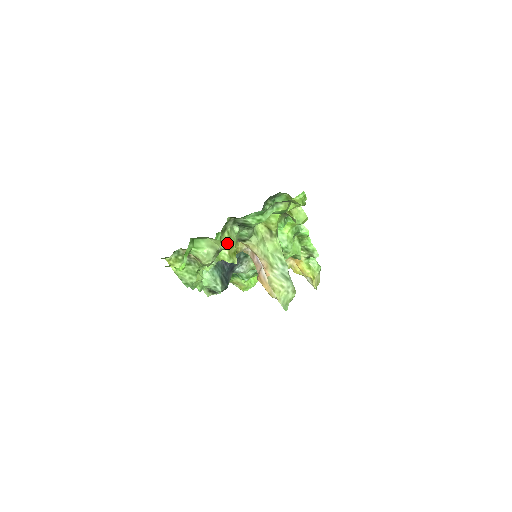
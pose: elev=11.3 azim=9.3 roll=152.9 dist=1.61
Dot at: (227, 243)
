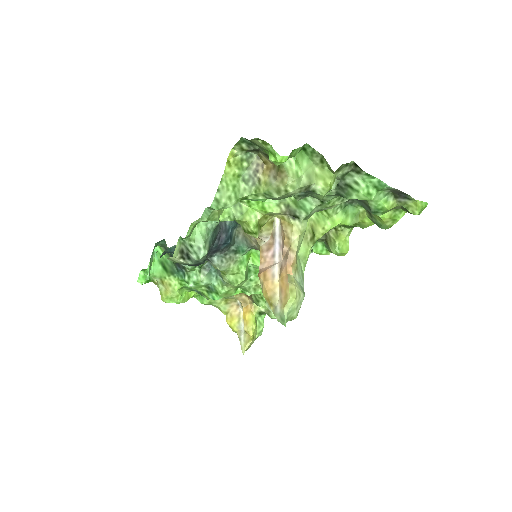
Dot at: (330, 185)
